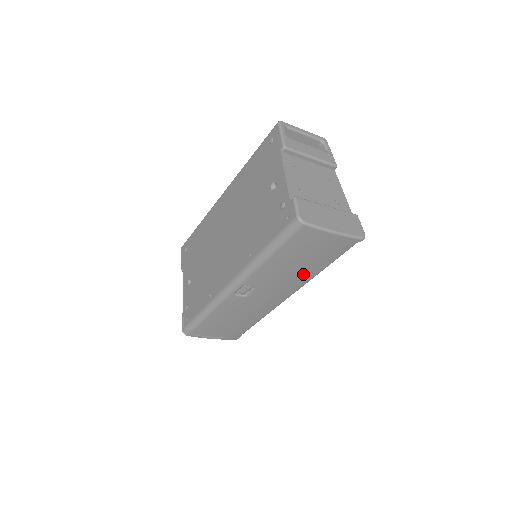
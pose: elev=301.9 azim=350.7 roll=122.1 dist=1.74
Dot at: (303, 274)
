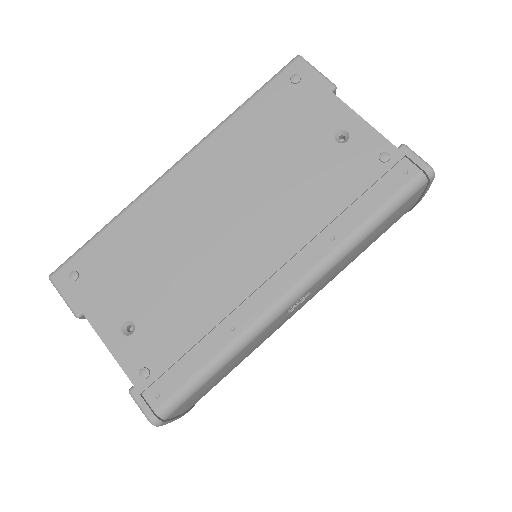
Dot at: occluded
